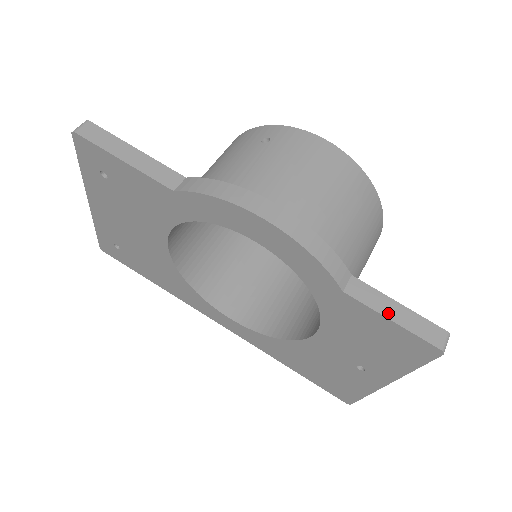
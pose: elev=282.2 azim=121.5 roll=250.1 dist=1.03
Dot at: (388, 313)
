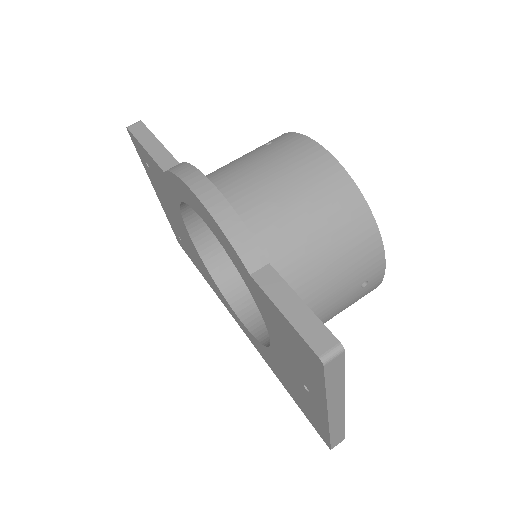
Dot at: (283, 305)
